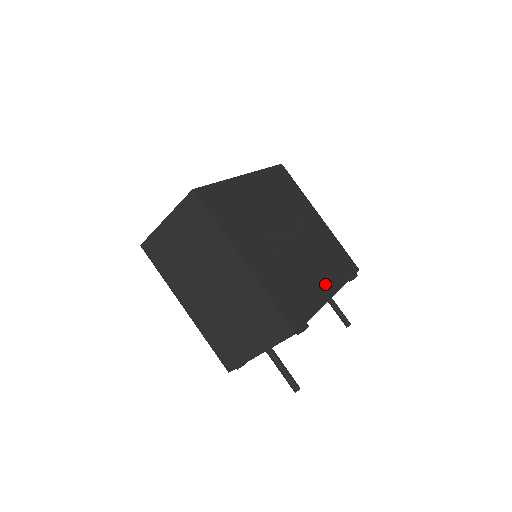
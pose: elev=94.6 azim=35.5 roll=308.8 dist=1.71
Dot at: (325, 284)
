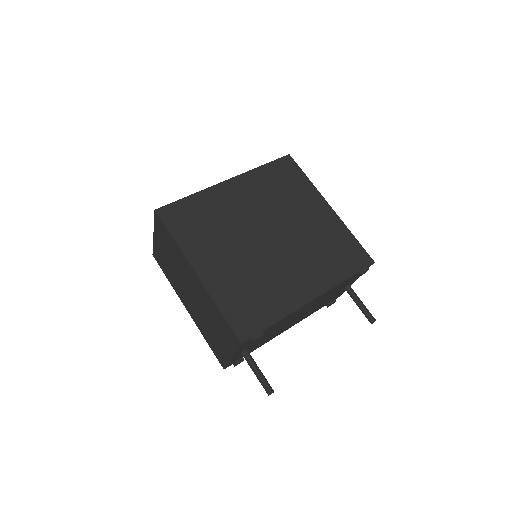
Dot at: (307, 286)
